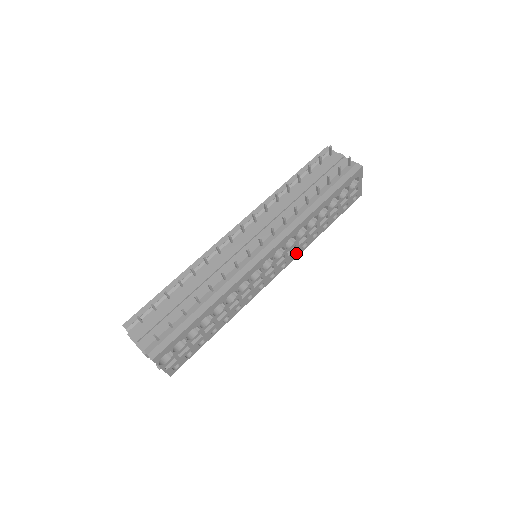
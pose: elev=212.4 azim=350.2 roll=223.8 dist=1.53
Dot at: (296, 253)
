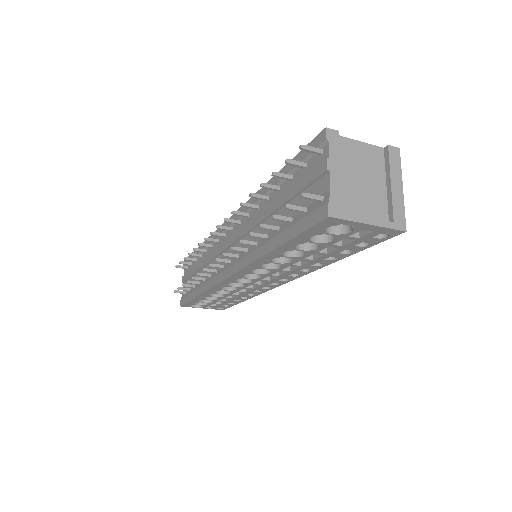
Dot at: (297, 273)
